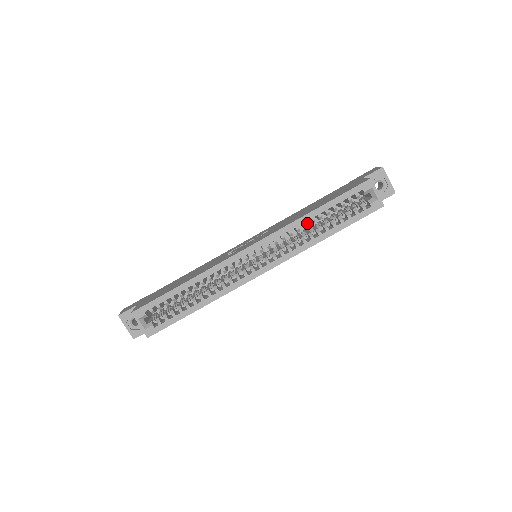
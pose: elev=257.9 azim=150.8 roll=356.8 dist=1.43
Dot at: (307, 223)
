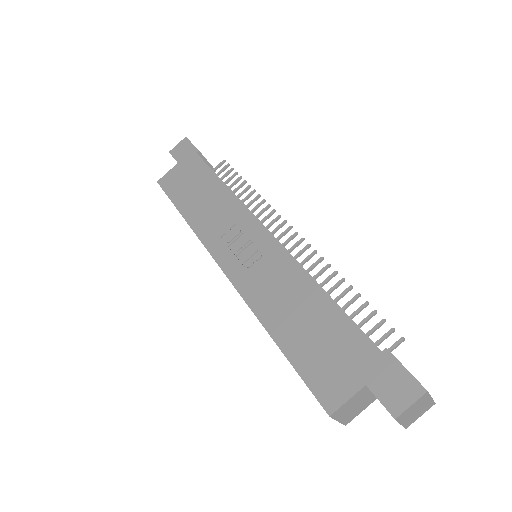
Dot at: occluded
